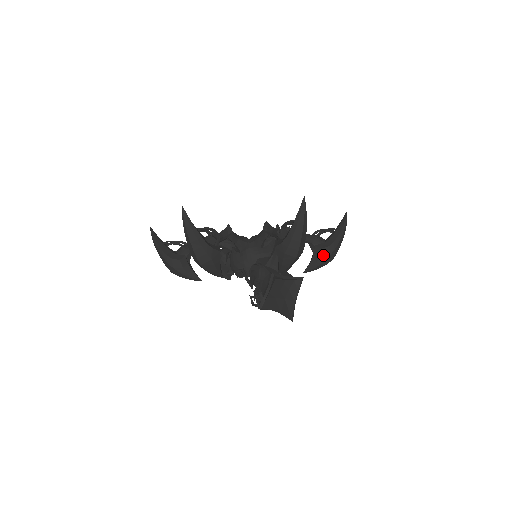
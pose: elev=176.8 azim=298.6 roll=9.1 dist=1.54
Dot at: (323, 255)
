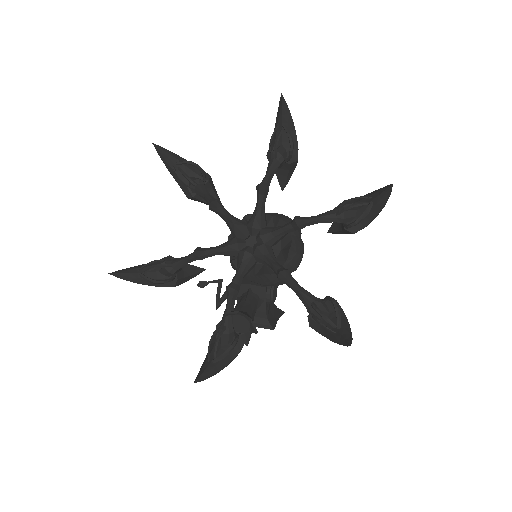
Dot at: occluded
